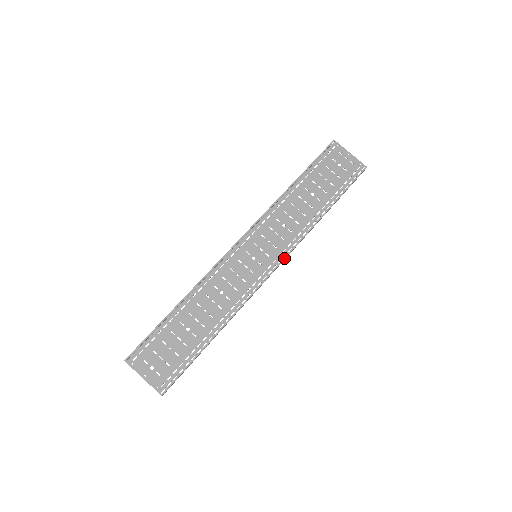
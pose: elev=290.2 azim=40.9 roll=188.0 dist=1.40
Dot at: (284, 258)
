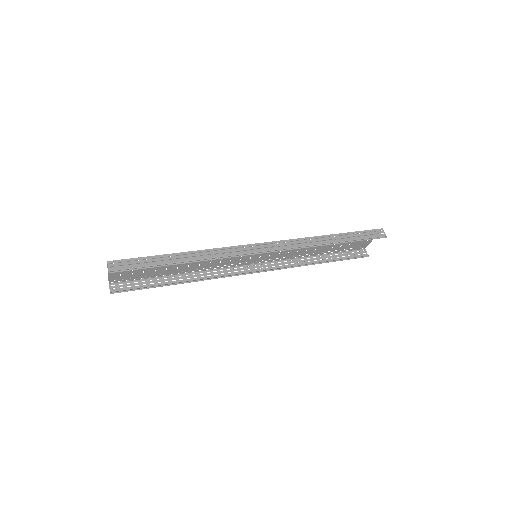
Dot at: (275, 242)
